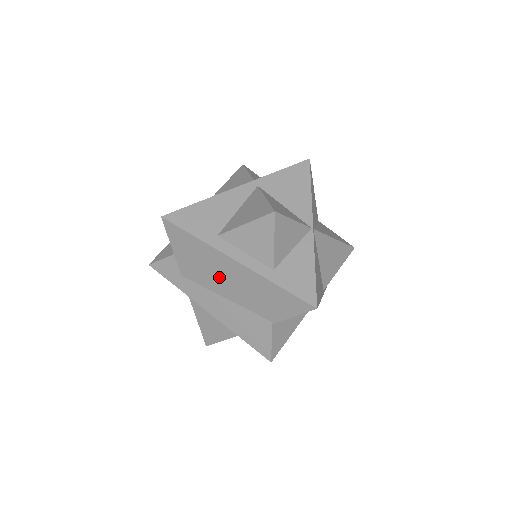
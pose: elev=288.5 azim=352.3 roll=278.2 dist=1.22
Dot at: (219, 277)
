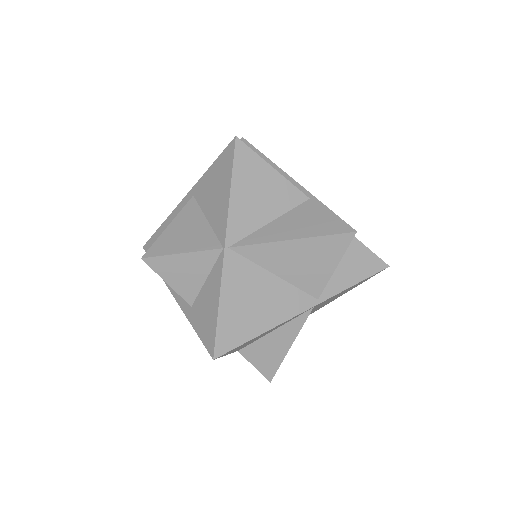
Dot at: occluded
